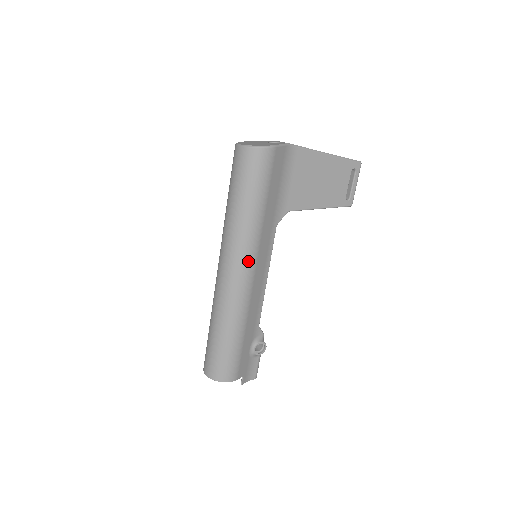
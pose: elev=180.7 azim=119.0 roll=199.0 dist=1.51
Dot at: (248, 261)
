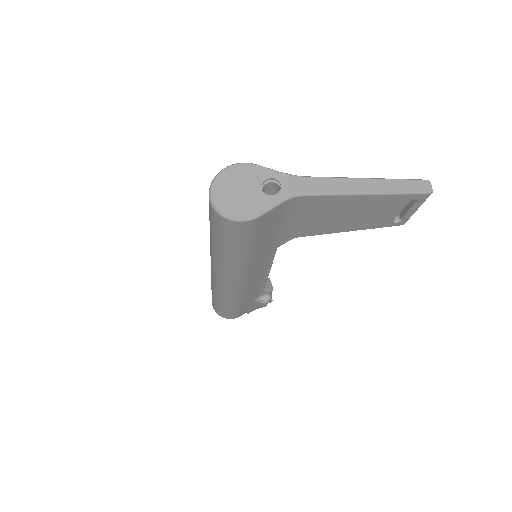
Dot at: (235, 279)
